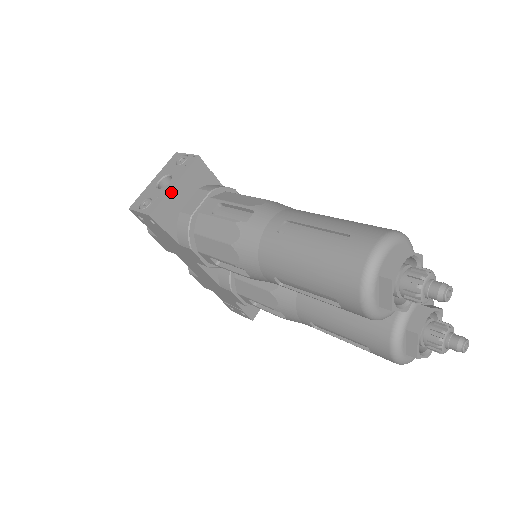
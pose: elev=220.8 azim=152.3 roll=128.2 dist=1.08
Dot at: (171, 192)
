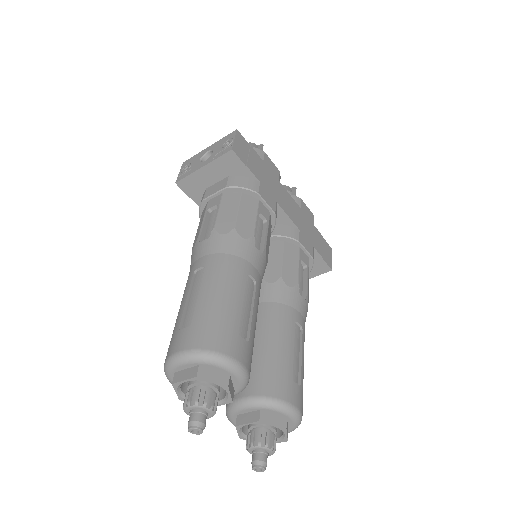
Dot at: (198, 171)
